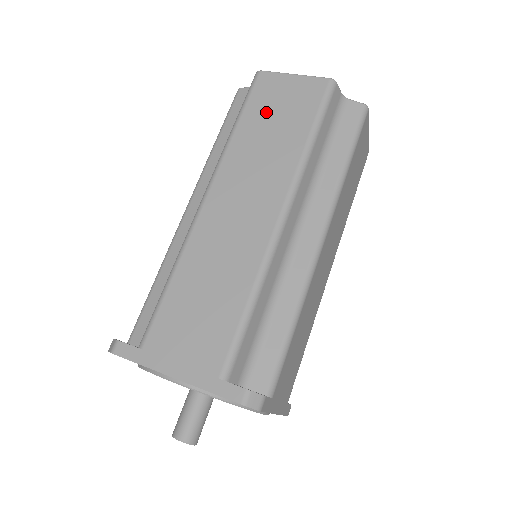
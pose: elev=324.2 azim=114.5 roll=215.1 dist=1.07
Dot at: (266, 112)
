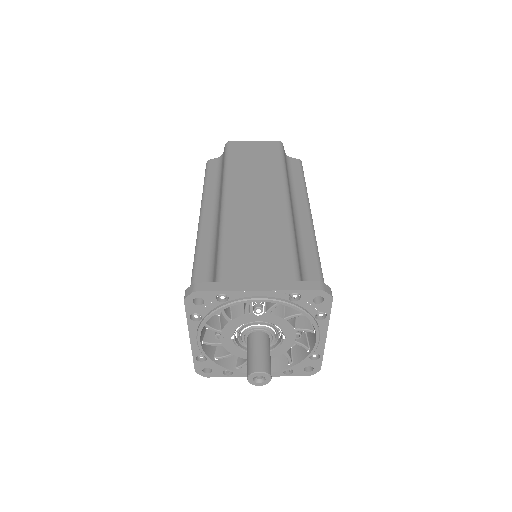
Dot at: (245, 157)
